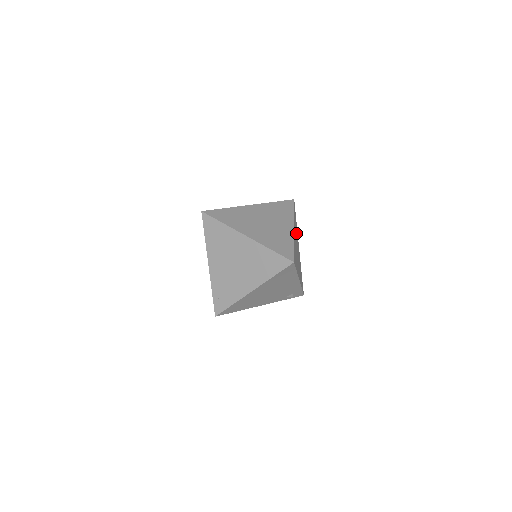
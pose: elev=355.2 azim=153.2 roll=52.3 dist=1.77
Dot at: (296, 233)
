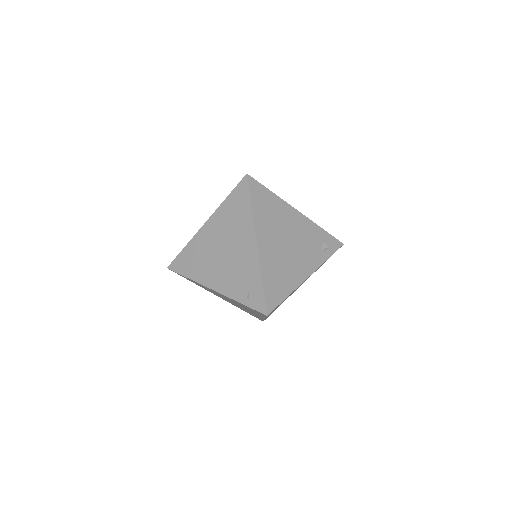
Dot at: occluded
